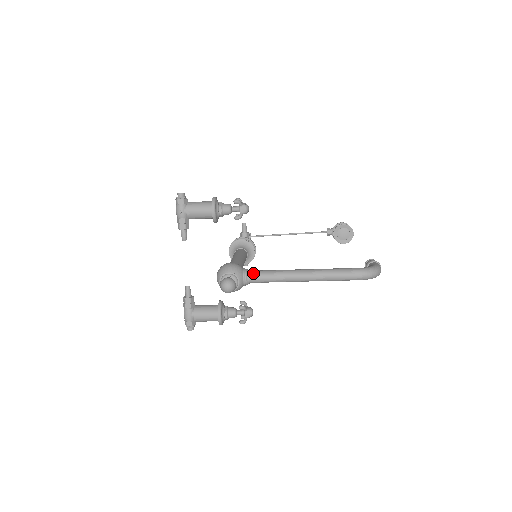
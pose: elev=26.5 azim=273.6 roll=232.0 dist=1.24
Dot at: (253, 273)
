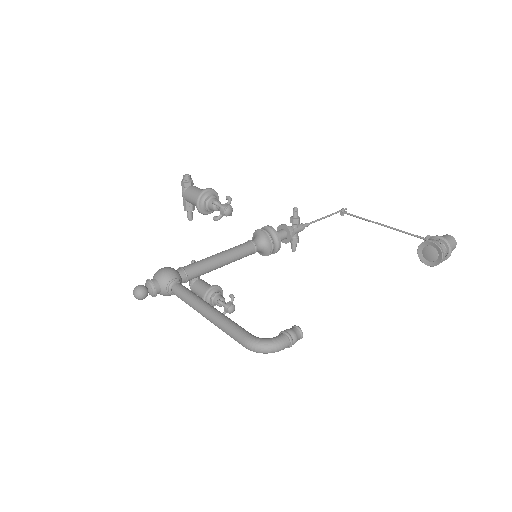
Dot at: (175, 288)
